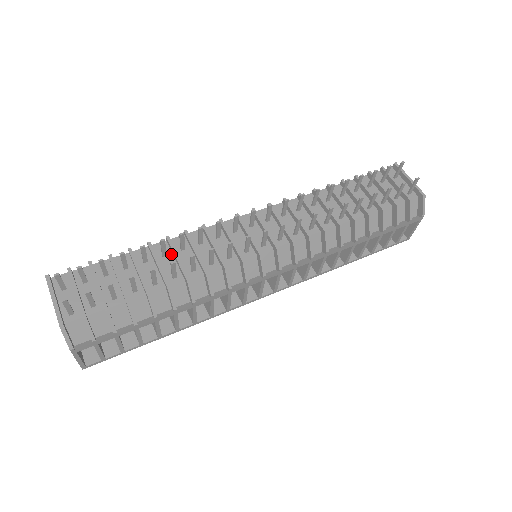
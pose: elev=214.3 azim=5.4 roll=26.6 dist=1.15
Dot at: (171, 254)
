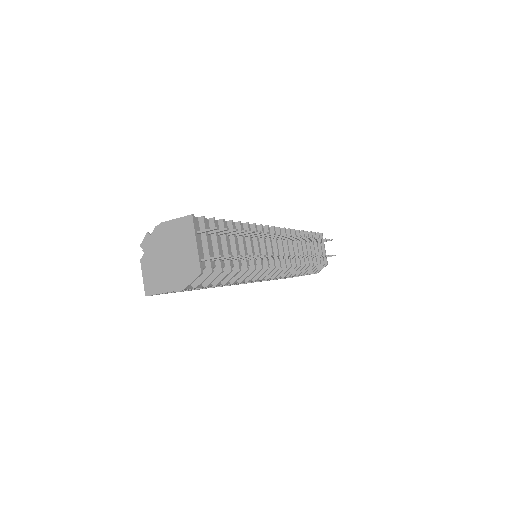
Dot at: (245, 238)
